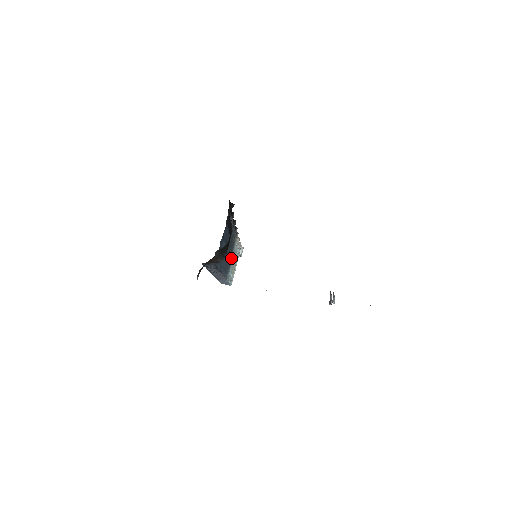
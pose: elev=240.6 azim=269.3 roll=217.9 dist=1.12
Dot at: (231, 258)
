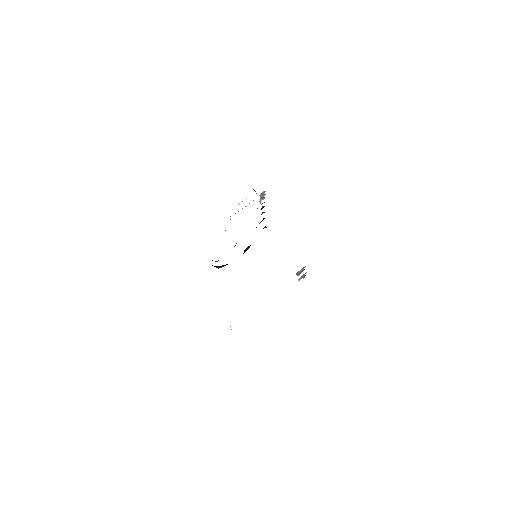
Dot at: occluded
